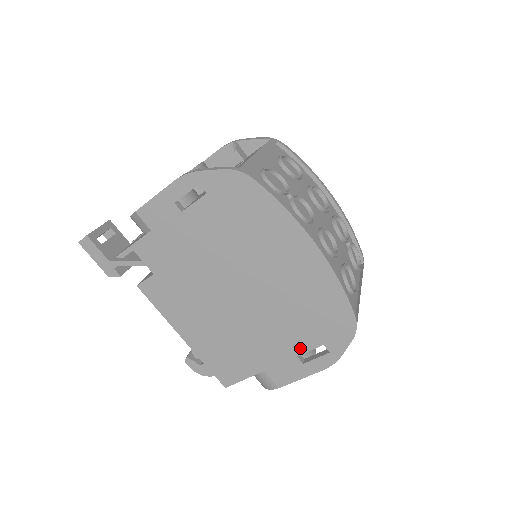
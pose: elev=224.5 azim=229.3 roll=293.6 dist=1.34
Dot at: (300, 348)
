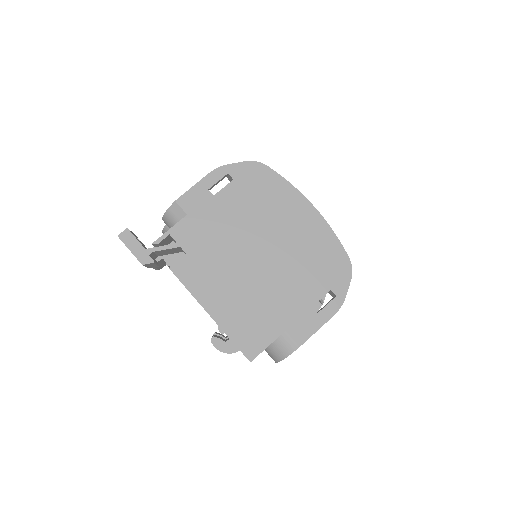
Dot at: (313, 298)
